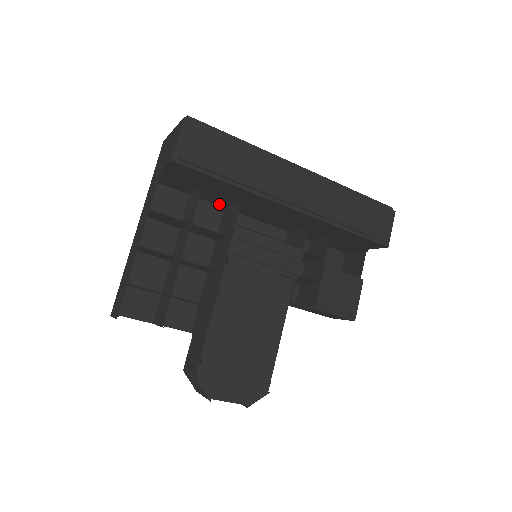
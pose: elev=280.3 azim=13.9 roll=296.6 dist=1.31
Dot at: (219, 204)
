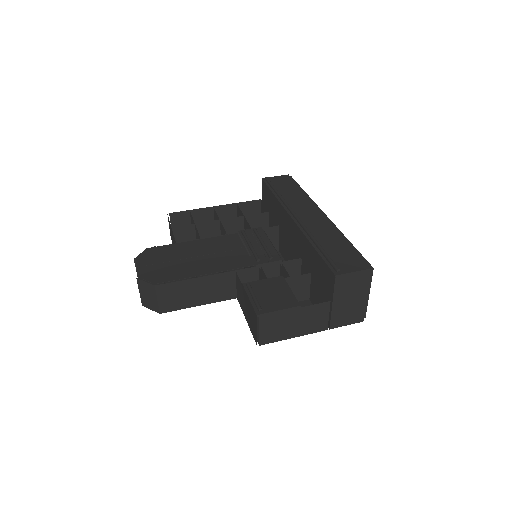
Dot at: occluded
